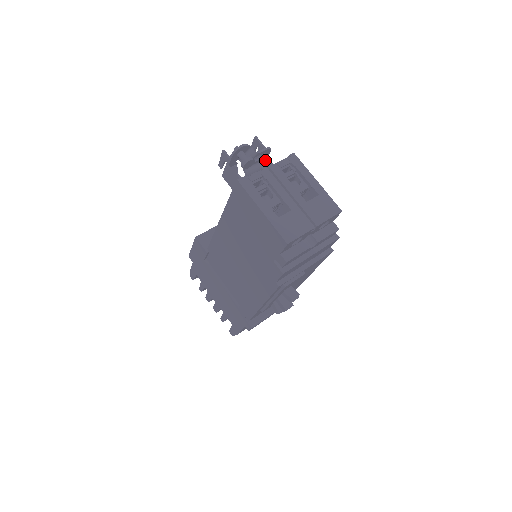
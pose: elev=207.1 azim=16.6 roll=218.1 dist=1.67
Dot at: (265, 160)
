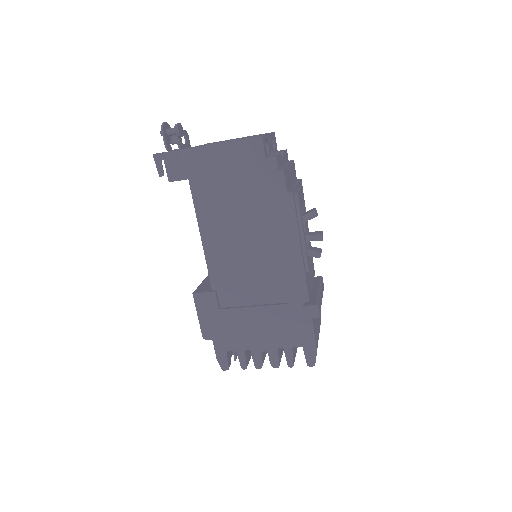
Dot at: occluded
